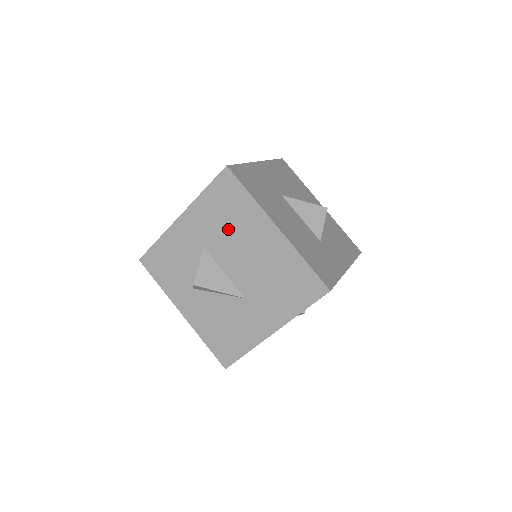
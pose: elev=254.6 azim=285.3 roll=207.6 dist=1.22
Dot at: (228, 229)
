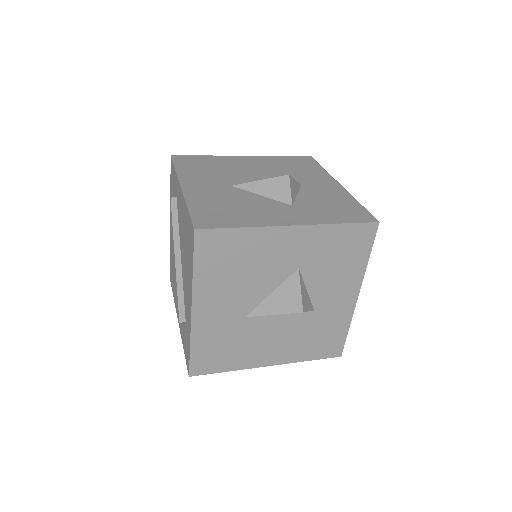
Dot at: occluded
